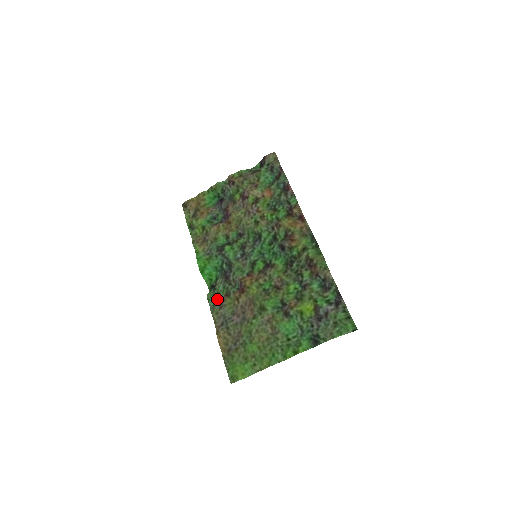
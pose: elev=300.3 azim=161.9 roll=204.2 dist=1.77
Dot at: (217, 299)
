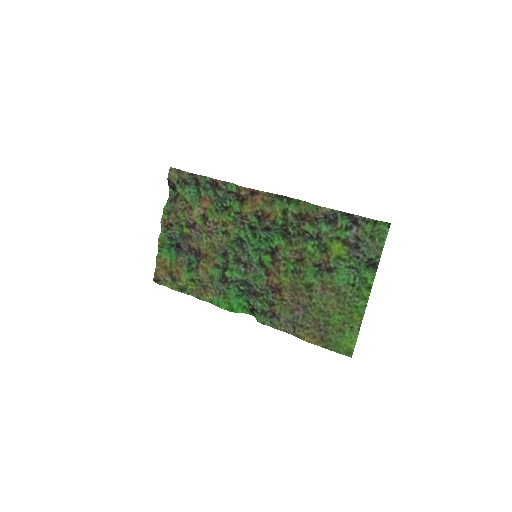
Dot at: (267, 315)
